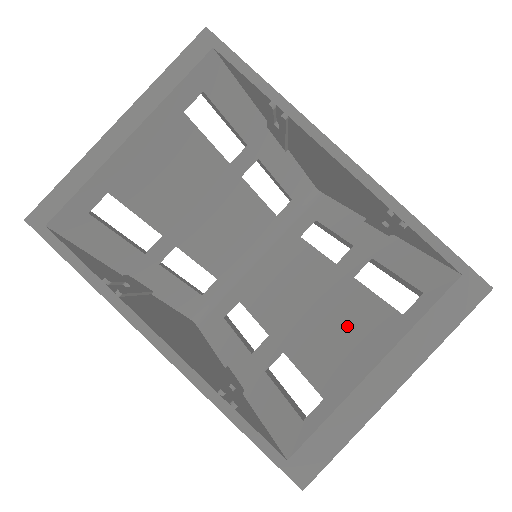
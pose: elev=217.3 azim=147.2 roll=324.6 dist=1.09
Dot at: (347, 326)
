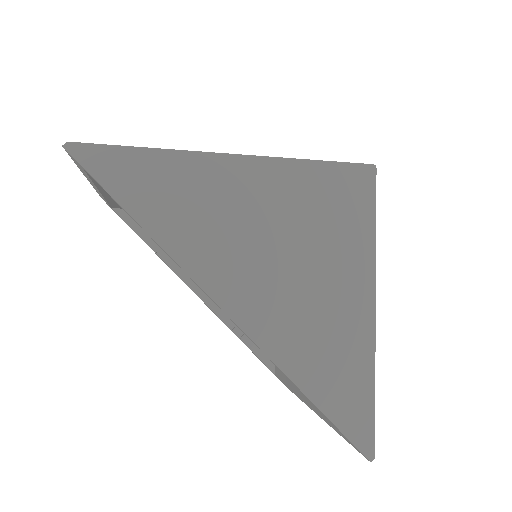
Dot at: occluded
